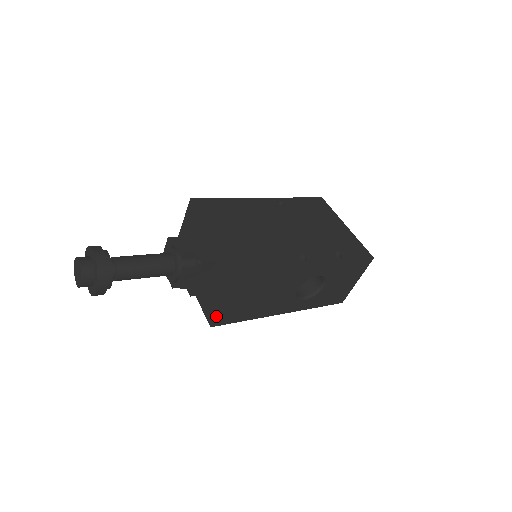
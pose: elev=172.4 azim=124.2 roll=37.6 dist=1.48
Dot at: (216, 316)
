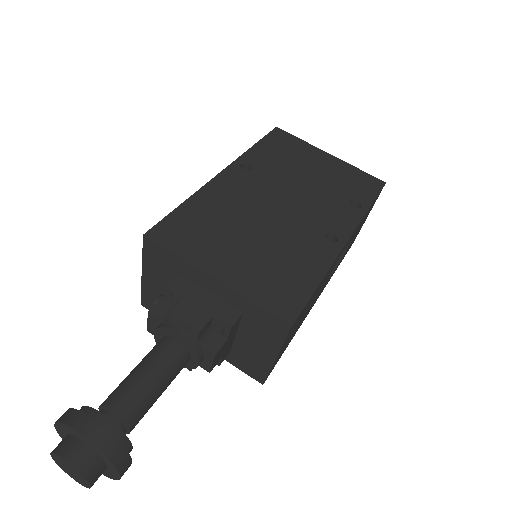
Dot at: (268, 373)
